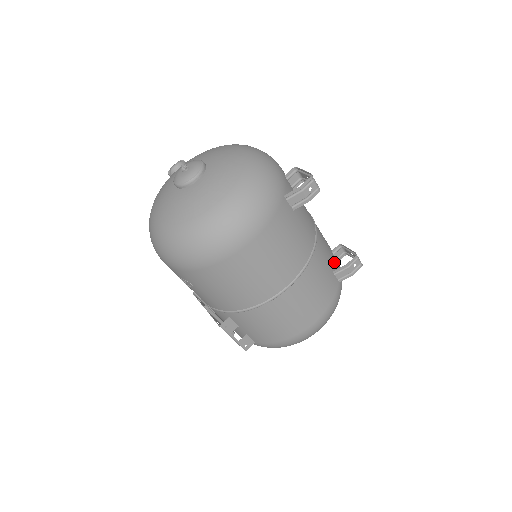
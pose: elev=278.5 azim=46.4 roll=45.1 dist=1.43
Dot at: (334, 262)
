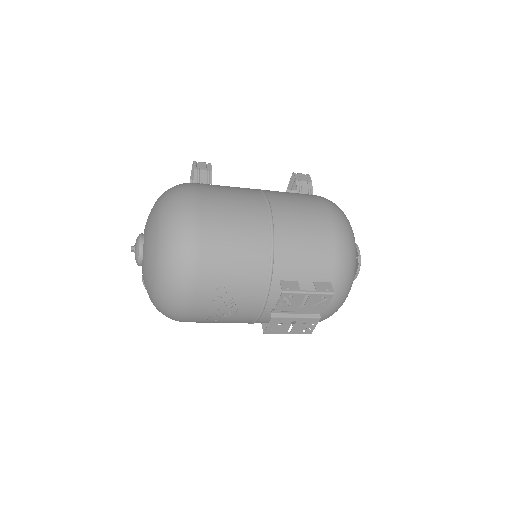
Dot at: occluded
